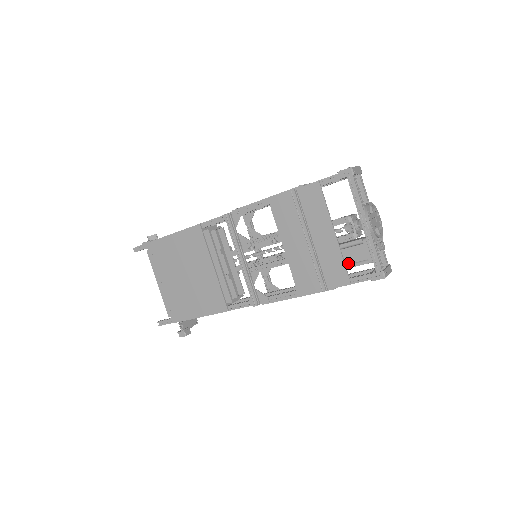
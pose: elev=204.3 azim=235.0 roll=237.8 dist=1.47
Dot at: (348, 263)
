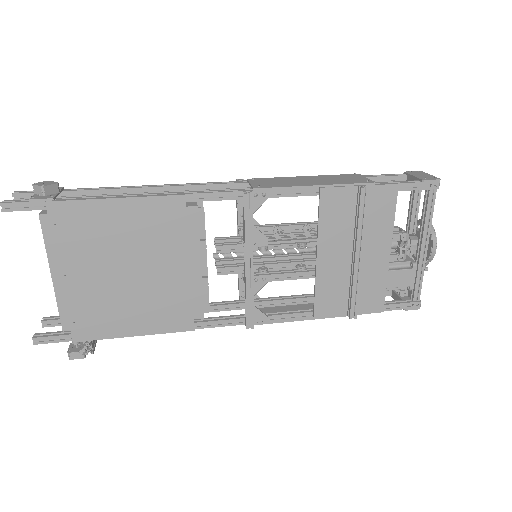
Dot at: (387, 287)
